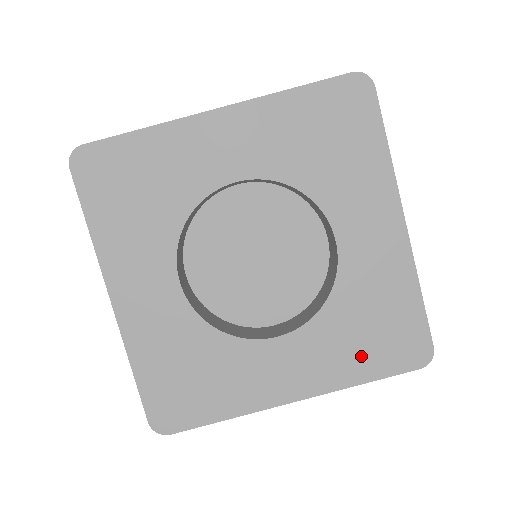
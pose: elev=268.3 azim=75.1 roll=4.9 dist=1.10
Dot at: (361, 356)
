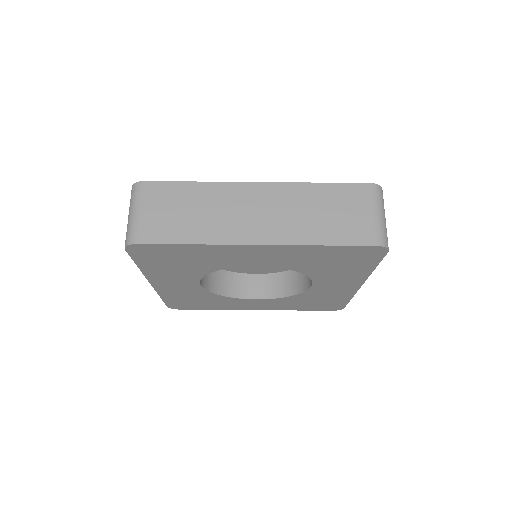
Dot at: (301, 306)
